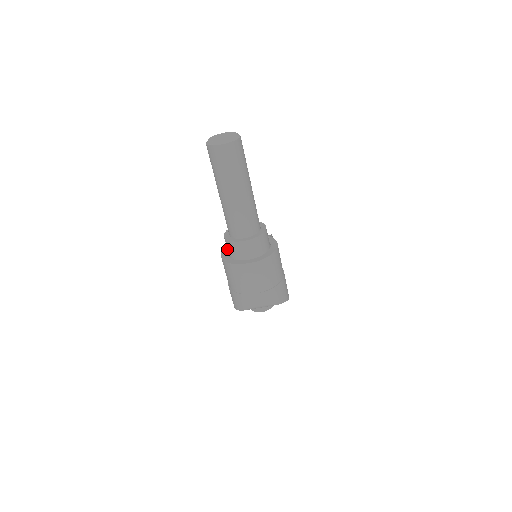
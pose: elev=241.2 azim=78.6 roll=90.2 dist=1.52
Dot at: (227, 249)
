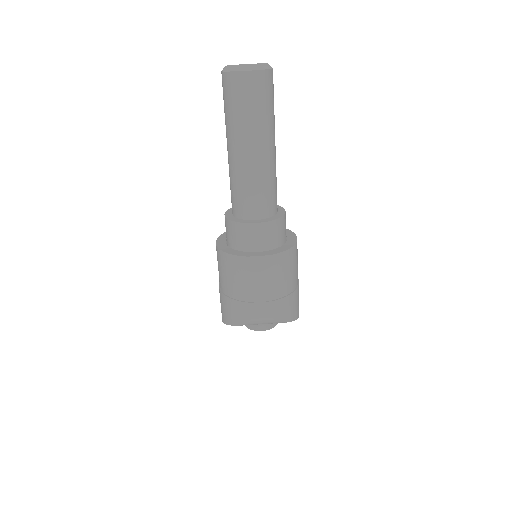
Dot at: (226, 235)
